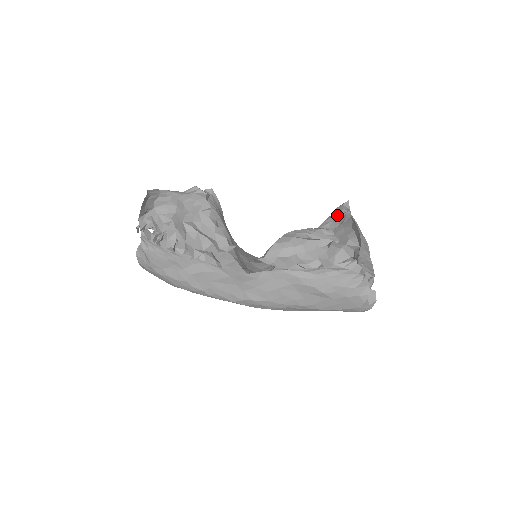
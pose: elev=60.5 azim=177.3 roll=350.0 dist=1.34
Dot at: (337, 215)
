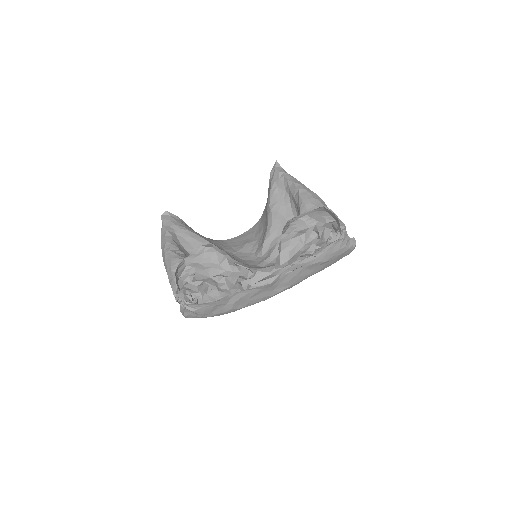
Dot at: (278, 180)
